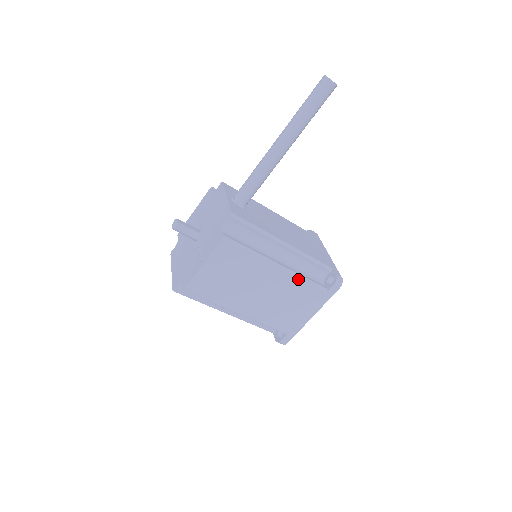
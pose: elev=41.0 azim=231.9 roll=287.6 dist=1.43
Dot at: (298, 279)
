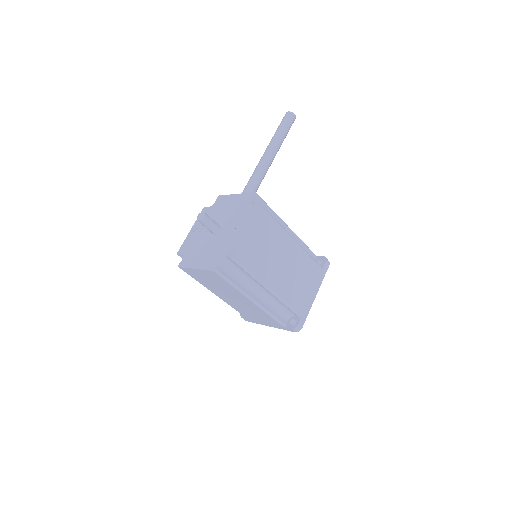
Dot at: (305, 253)
